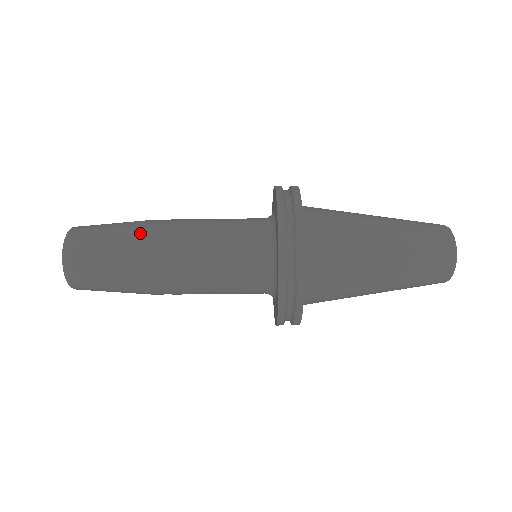
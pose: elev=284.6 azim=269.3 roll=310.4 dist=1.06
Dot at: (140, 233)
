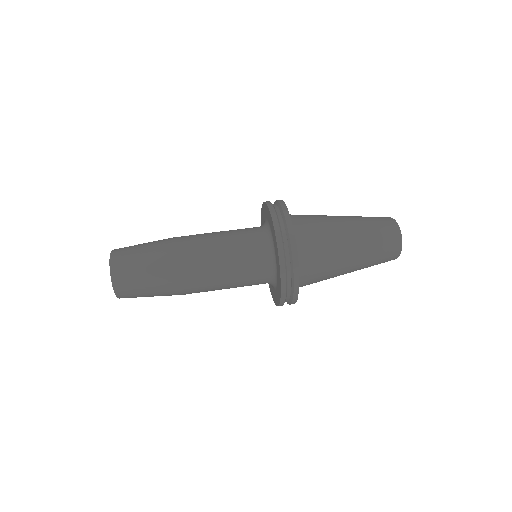
Dot at: (170, 265)
